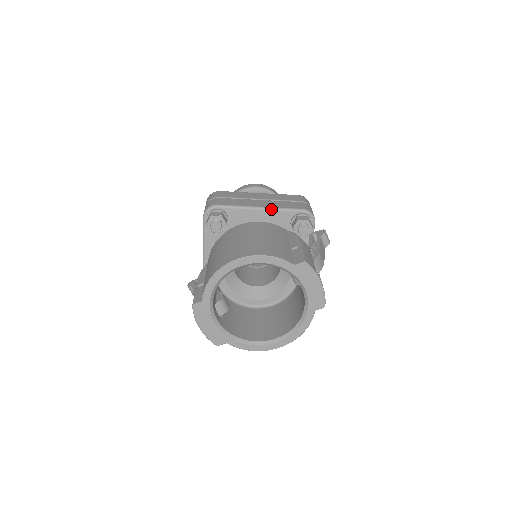
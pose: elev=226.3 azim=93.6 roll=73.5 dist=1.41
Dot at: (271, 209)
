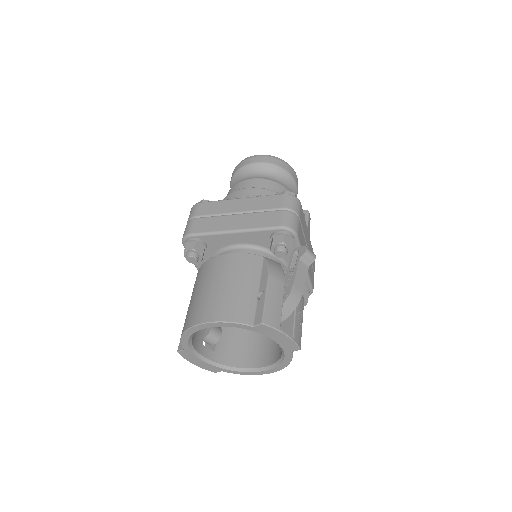
Dot at: (245, 231)
